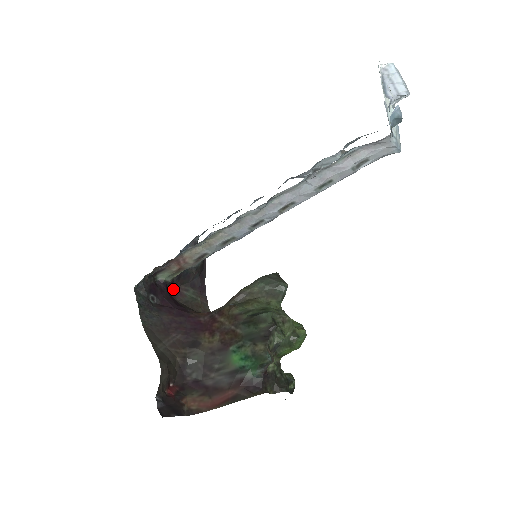
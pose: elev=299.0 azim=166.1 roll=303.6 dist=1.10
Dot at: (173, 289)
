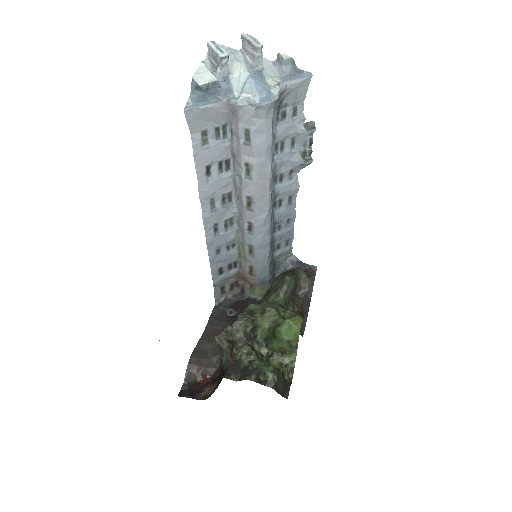
Dot at: occluded
